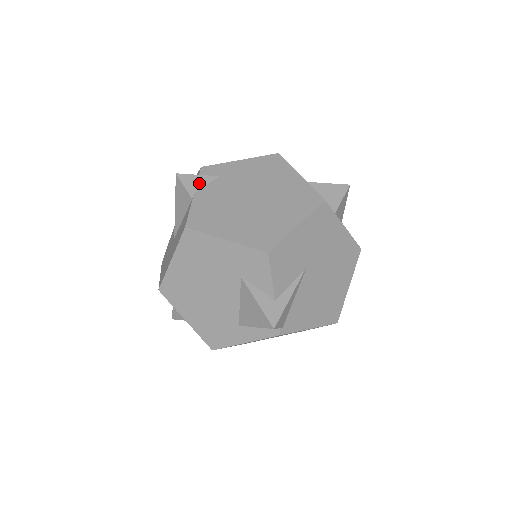
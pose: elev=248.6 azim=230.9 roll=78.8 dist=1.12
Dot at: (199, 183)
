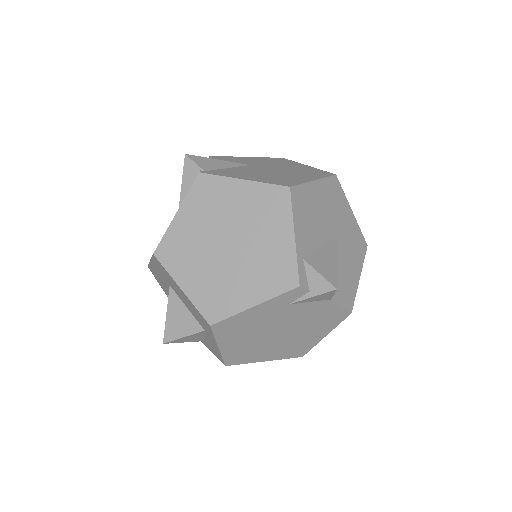
Dot at: occluded
